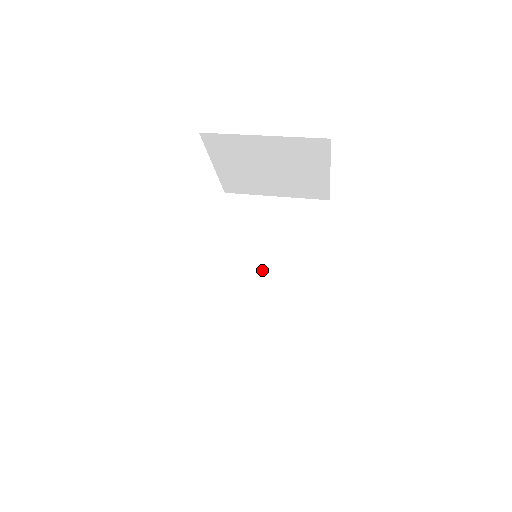
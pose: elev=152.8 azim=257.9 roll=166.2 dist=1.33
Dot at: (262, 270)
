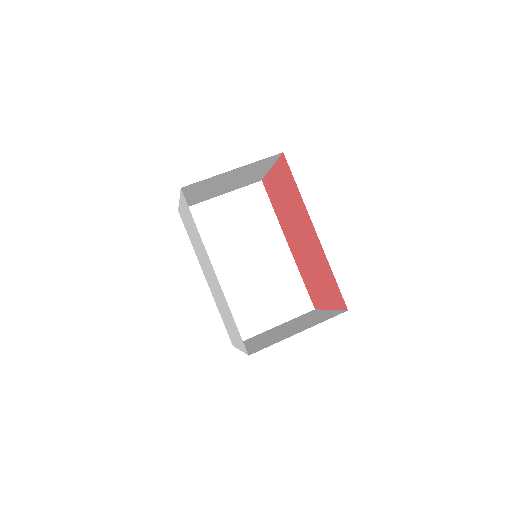
Dot at: (244, 258)
